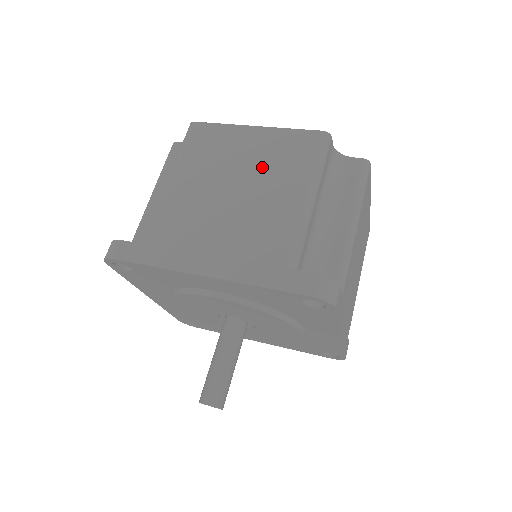
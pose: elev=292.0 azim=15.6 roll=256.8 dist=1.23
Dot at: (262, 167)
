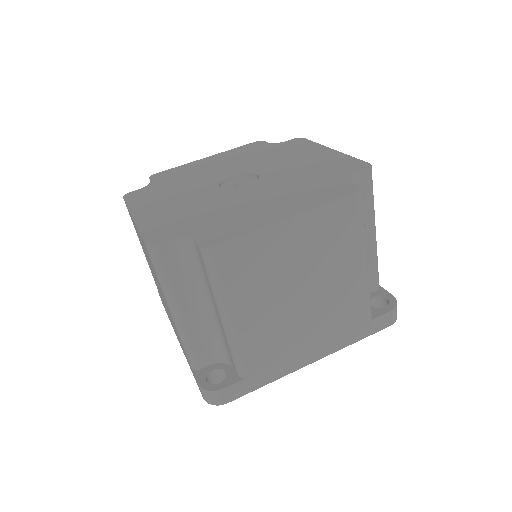
Dot at: occluded
